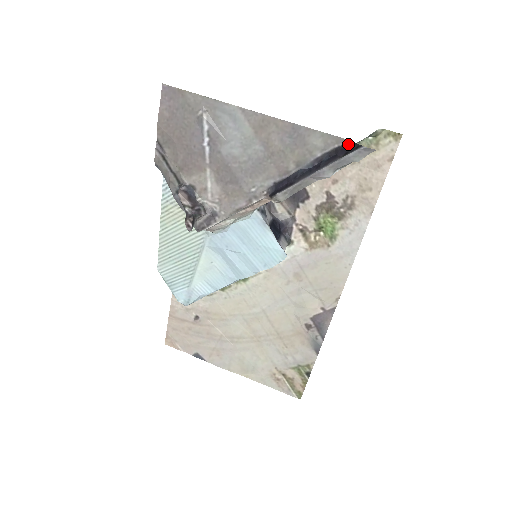
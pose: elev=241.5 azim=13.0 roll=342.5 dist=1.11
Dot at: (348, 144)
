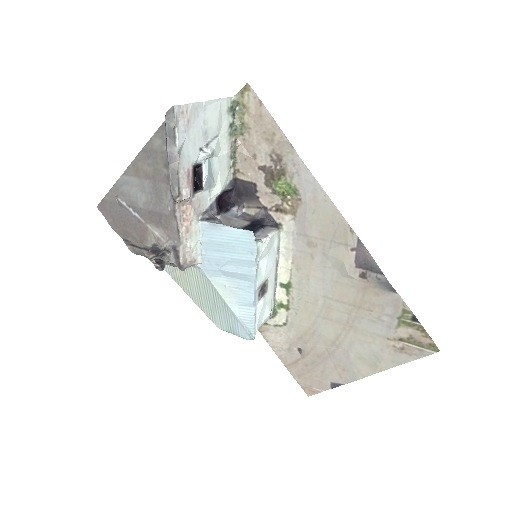
Dot at: (165, 123)
